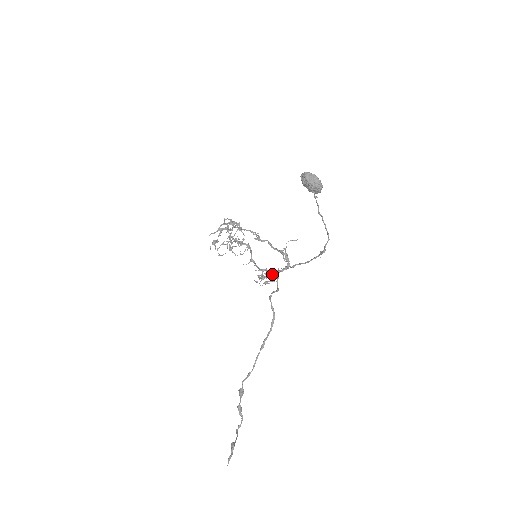
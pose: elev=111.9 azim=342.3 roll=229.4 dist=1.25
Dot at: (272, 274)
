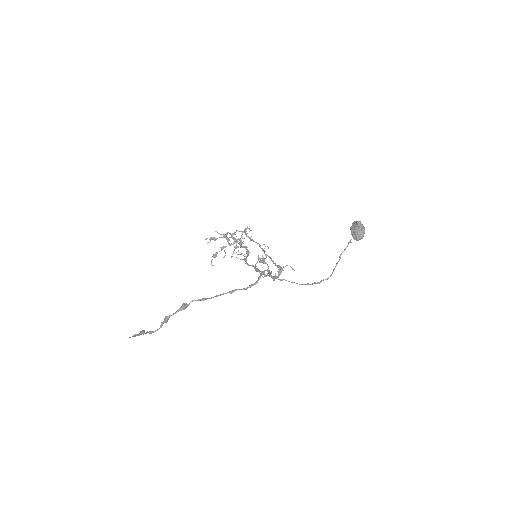
Dot at: occluded
